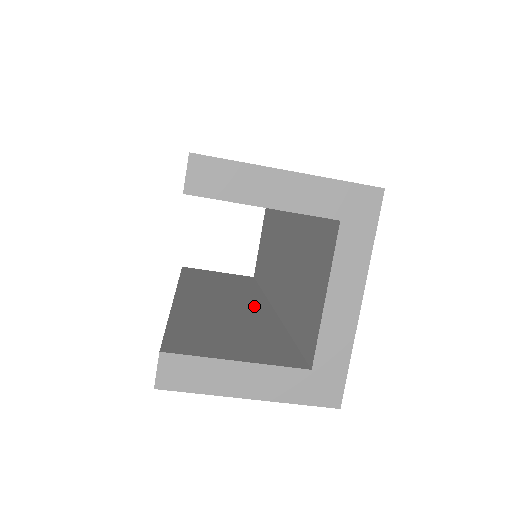
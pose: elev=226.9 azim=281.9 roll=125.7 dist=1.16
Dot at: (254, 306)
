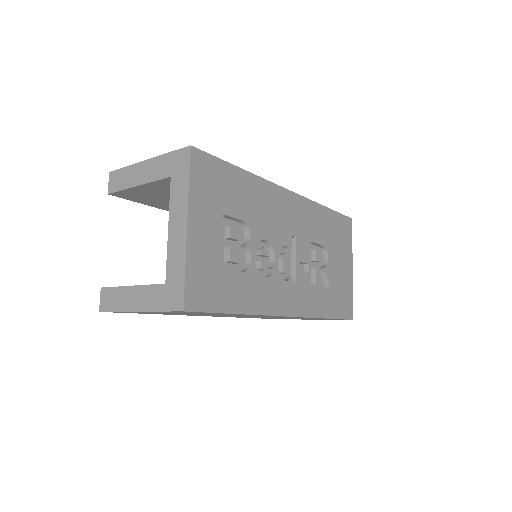
Dot at: occluded
